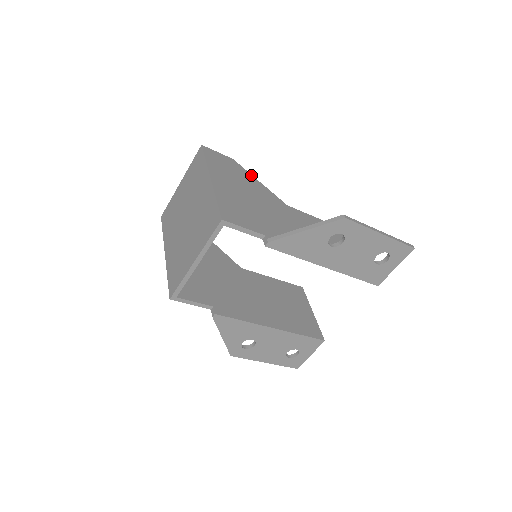
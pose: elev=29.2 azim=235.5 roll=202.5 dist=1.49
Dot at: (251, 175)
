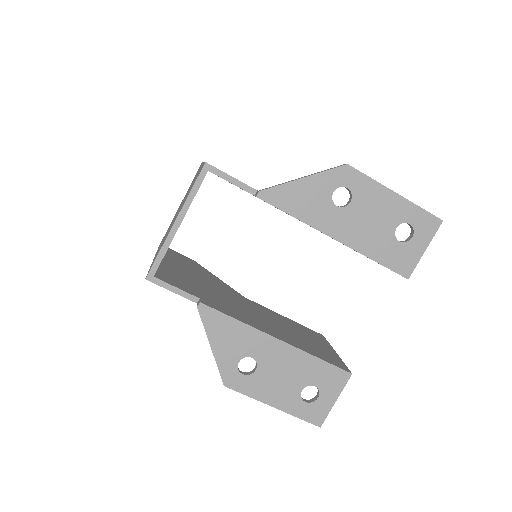
Dot at: occluded
